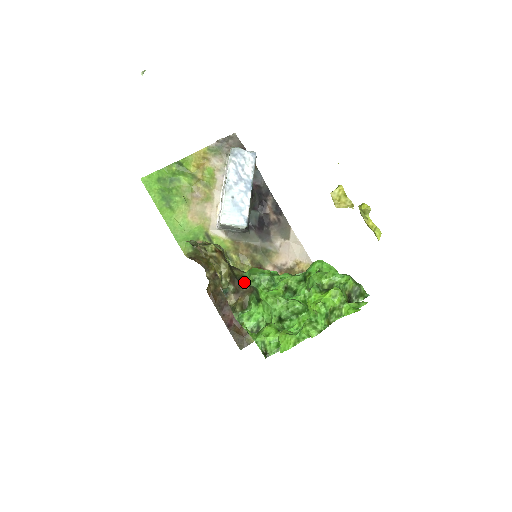
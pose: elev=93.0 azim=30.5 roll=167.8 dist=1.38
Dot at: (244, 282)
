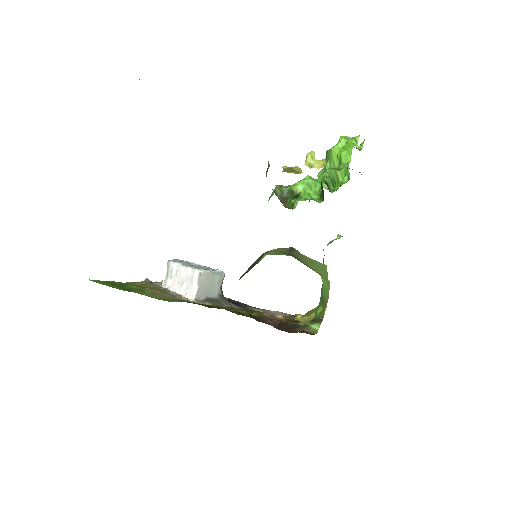
Dot at: (275, 191)
